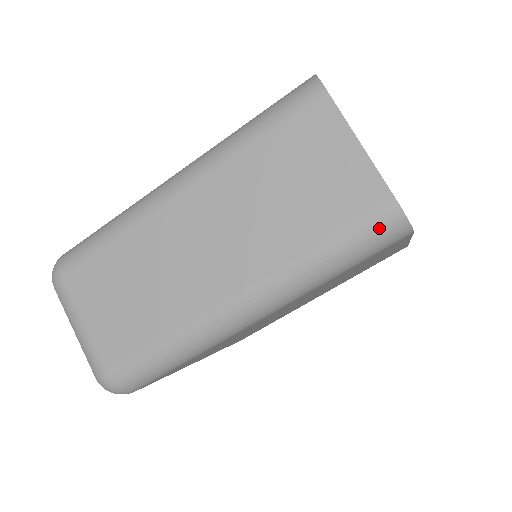
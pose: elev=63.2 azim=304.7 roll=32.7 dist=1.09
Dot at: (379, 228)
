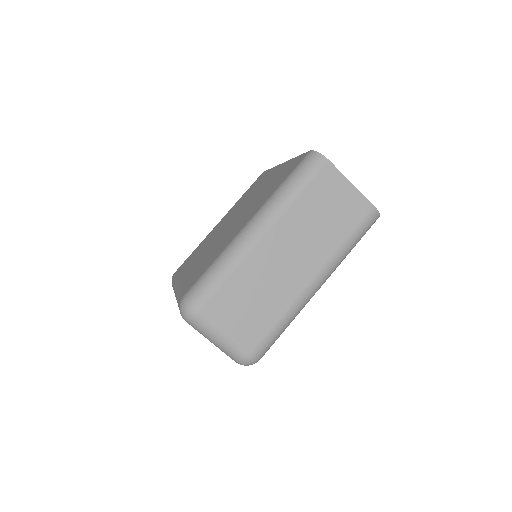
Dot at: (370, 222)
